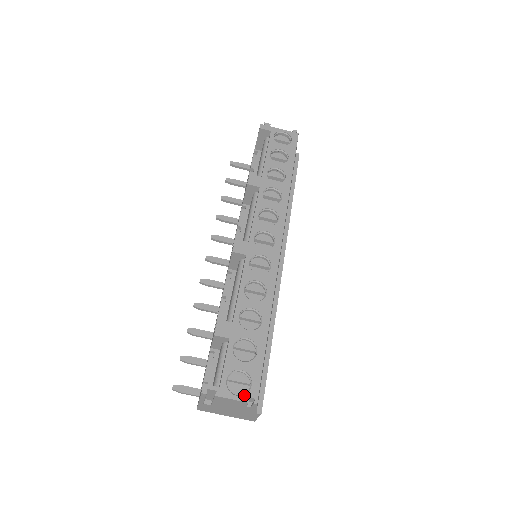
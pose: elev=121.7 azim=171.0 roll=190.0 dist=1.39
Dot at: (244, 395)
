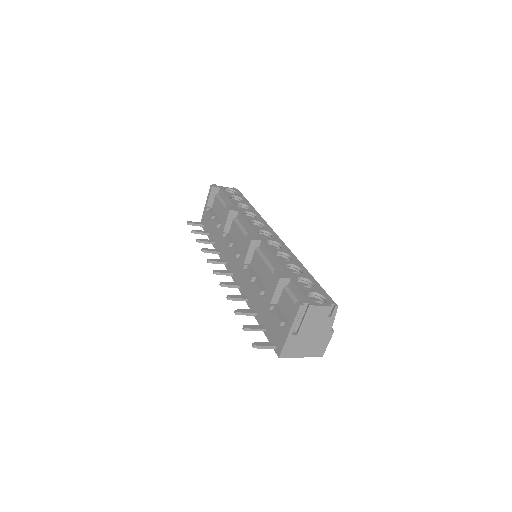
Dot at: (326, 303)
